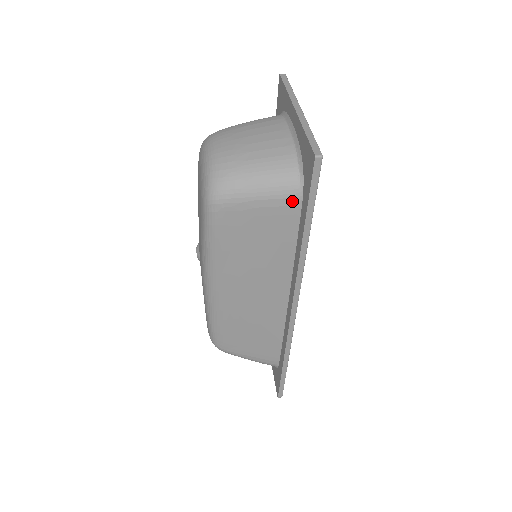
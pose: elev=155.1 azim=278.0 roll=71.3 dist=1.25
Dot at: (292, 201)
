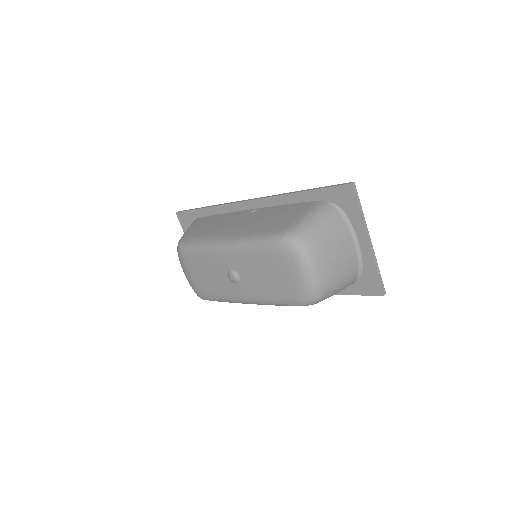
Dot at: occluded
